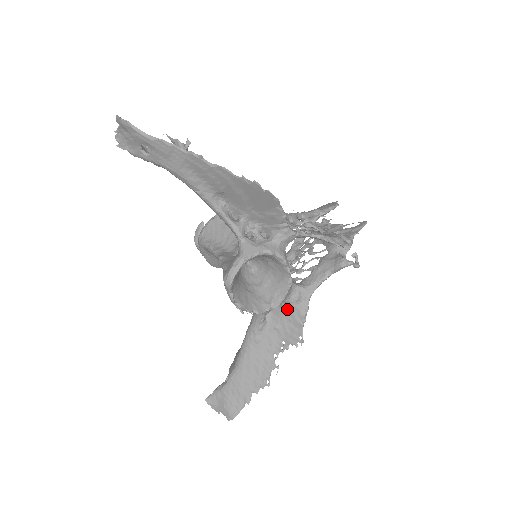
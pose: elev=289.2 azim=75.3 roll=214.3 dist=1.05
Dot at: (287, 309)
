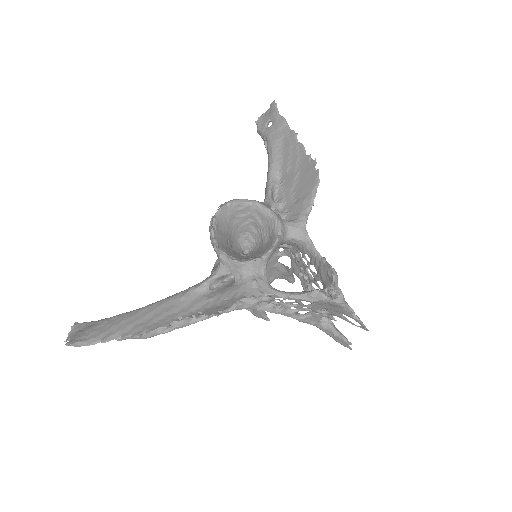
Dot at: (237, 287)
